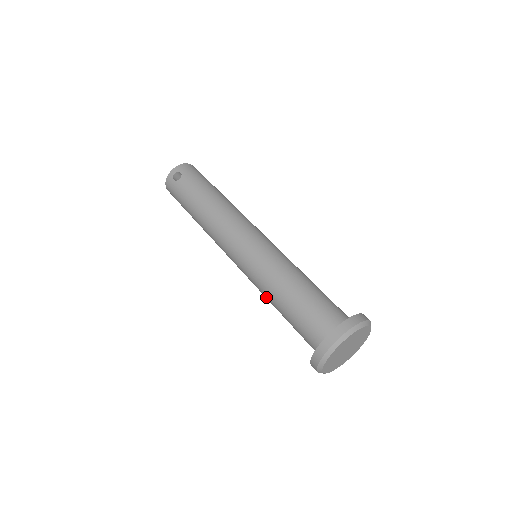
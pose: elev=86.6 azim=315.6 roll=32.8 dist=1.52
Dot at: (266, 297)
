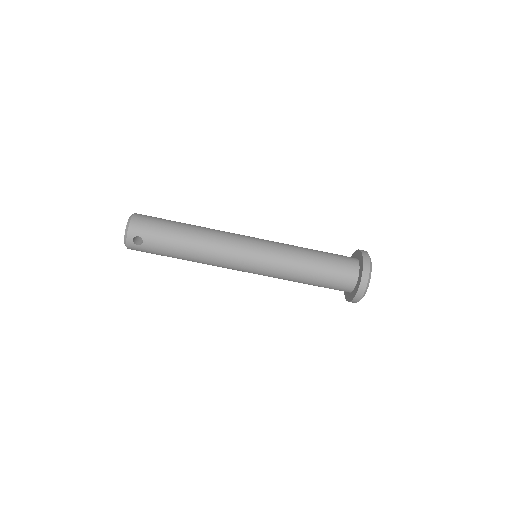
Dot at: occluded
